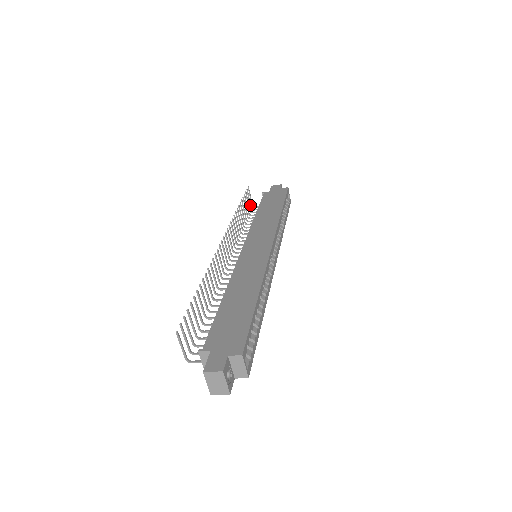
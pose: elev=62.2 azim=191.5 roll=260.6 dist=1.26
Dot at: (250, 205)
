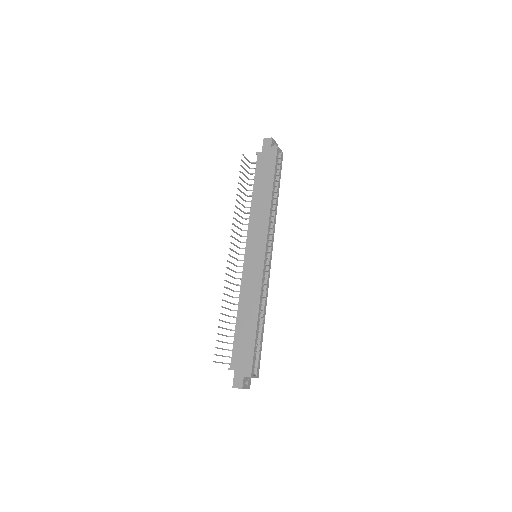
Dot at: (248, 167)
